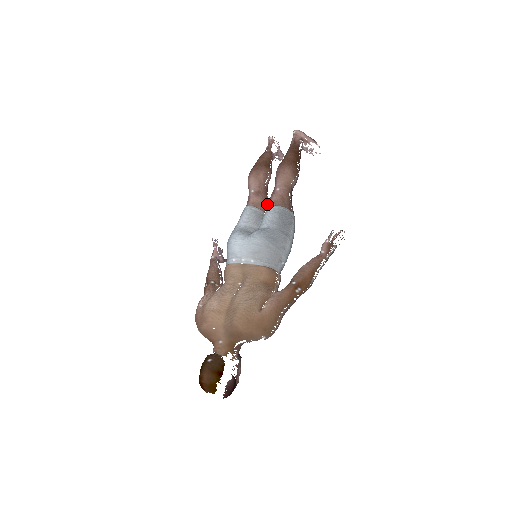
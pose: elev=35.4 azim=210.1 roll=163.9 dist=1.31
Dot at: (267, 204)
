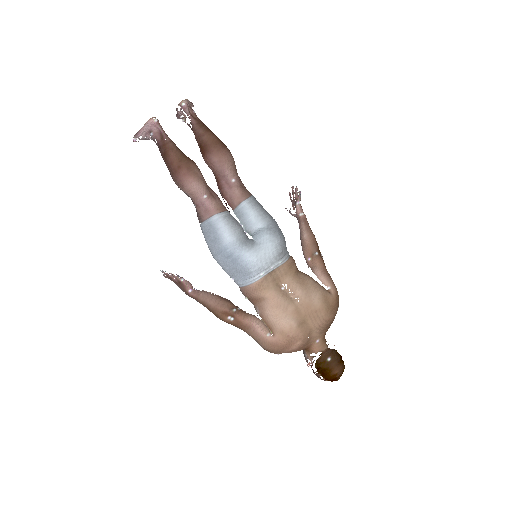
Dot at: occluded
